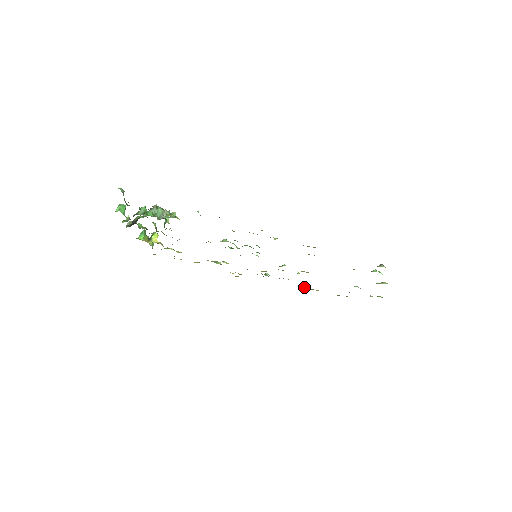
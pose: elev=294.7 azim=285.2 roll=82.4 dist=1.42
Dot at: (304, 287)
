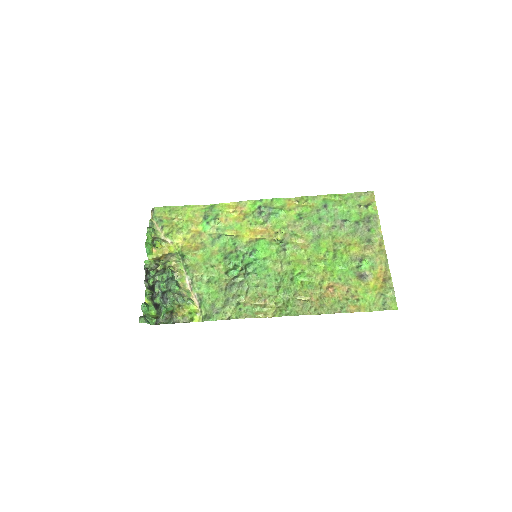
Dot at: (299, 202)
